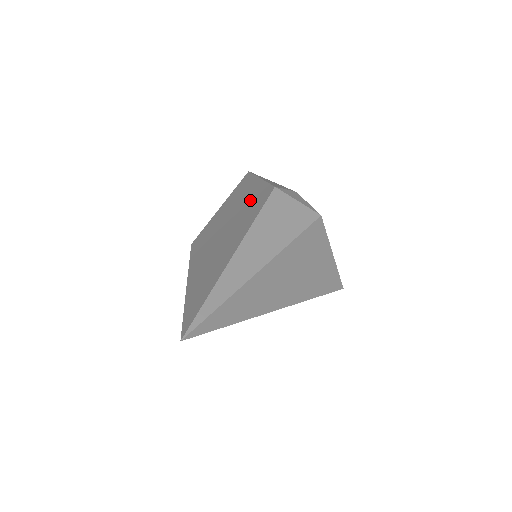
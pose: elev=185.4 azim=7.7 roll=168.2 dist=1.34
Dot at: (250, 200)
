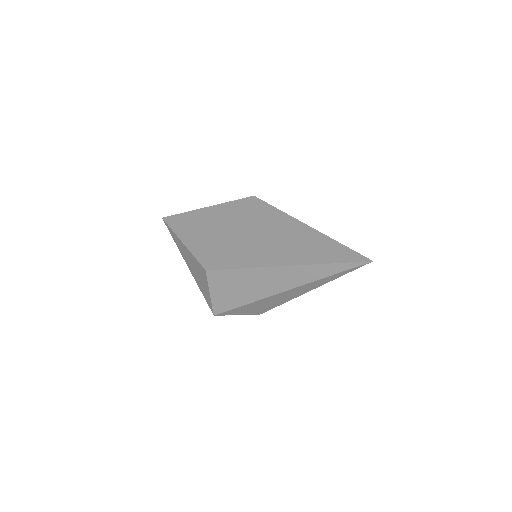
Dot at: (235, 214)
